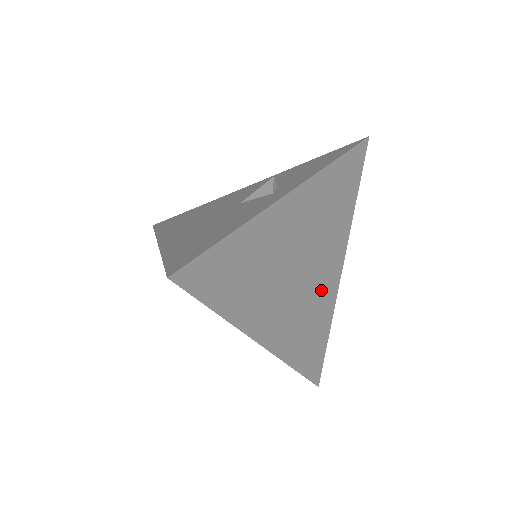
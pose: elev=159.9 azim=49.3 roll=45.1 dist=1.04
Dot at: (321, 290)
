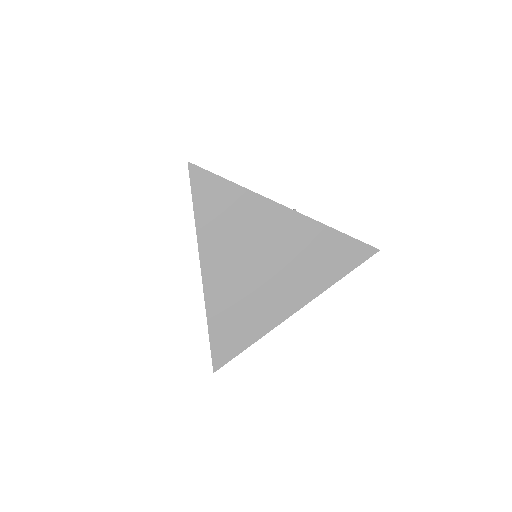
Dot at: (268, 301)
